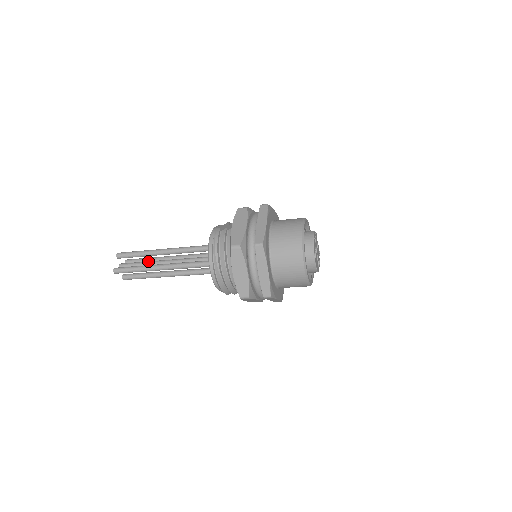
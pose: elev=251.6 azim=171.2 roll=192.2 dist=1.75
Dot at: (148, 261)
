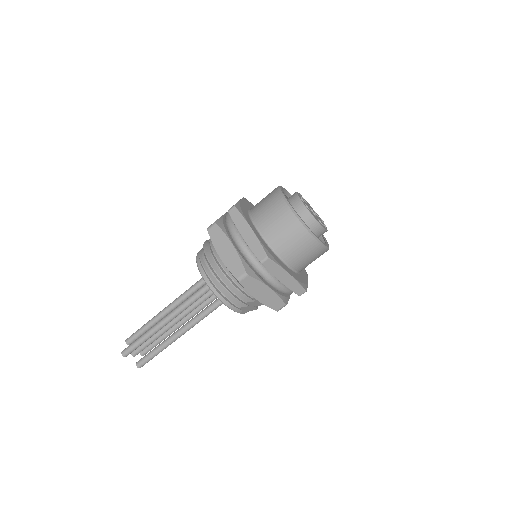
Dot at: occluded
